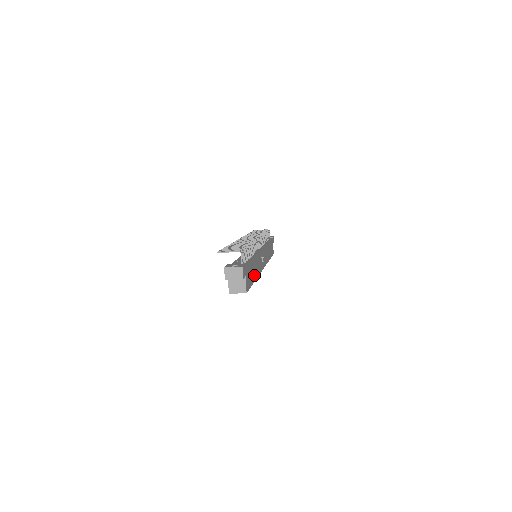
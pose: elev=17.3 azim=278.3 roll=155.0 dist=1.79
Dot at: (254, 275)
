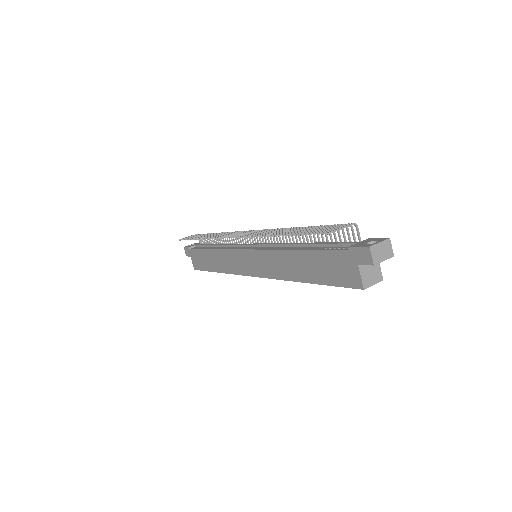
Dot at: occluded
